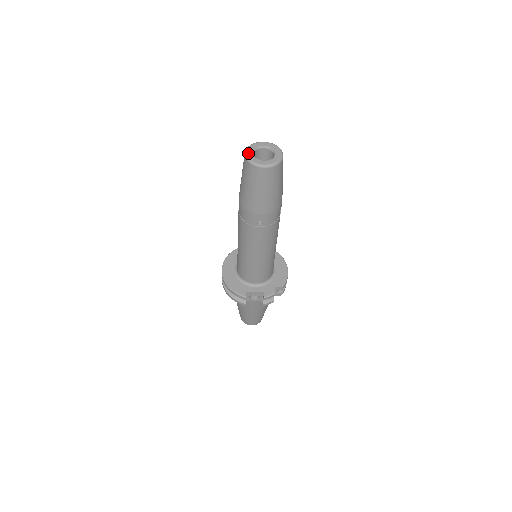
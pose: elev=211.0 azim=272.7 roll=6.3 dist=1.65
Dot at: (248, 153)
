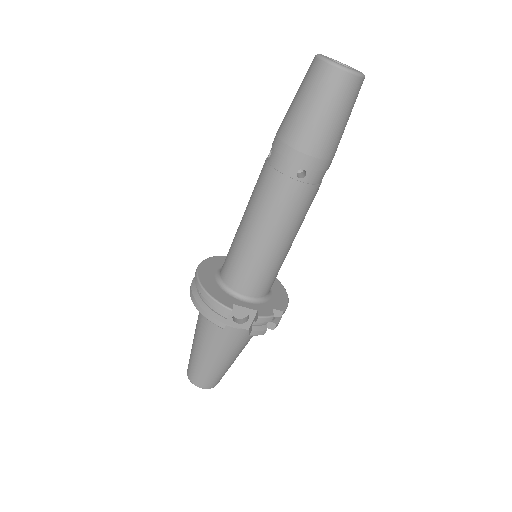
Dot at: (322, 55)
